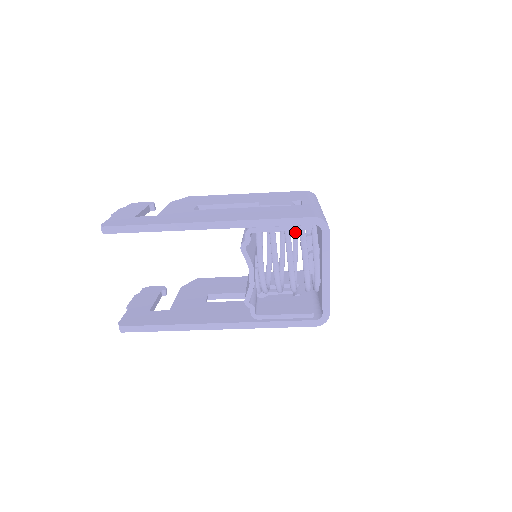
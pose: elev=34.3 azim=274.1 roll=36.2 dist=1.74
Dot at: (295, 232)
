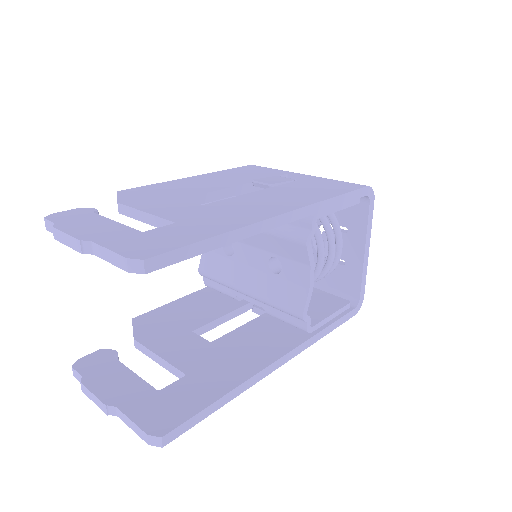
Dot at: occluded
